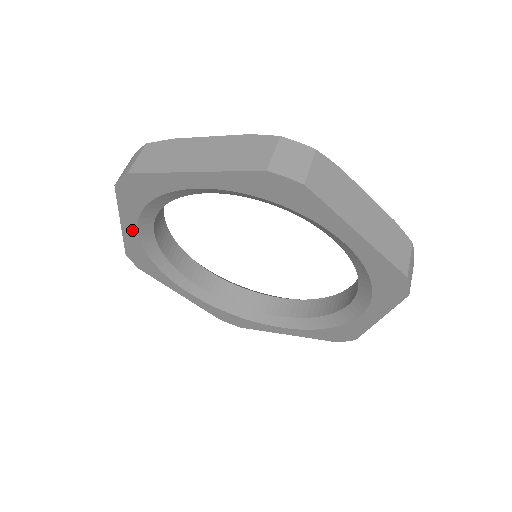
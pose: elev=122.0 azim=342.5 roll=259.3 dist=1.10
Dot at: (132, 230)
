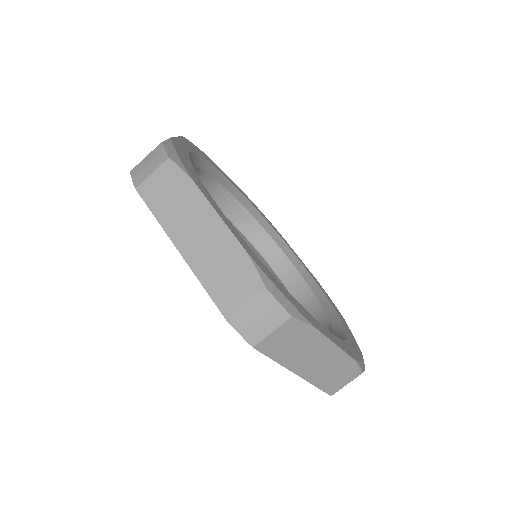
Dot at: occluded
